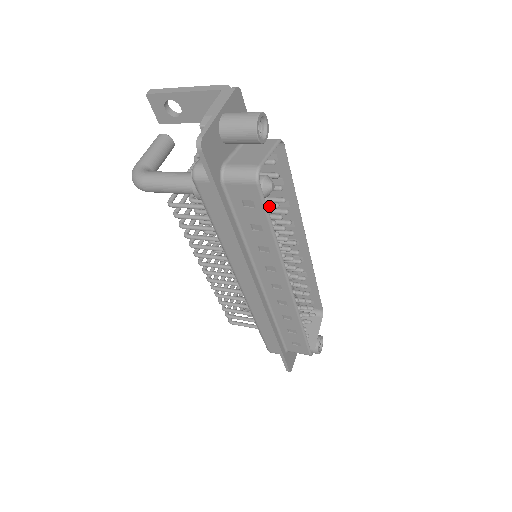
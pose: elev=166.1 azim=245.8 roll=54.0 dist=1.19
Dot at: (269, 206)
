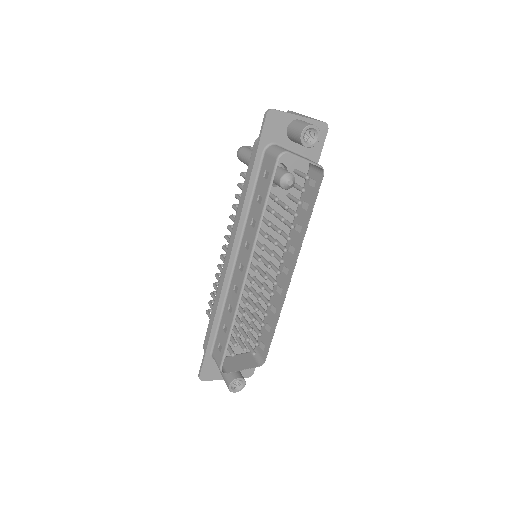
Dot at: (282, 204)
